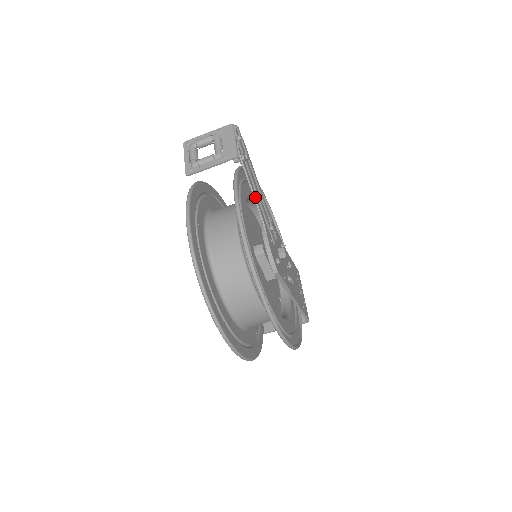
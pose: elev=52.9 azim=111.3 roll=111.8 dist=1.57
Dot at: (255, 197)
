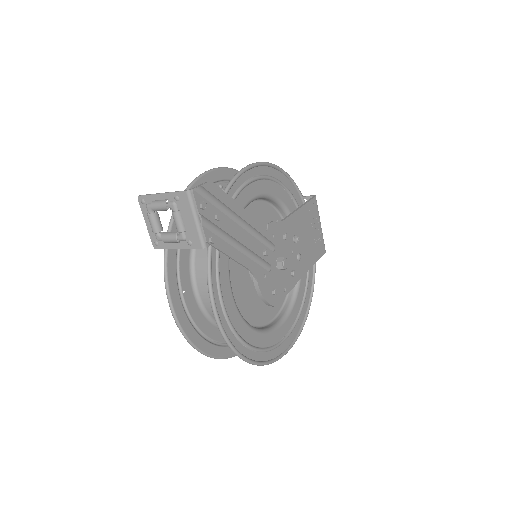
Dot at: (237, 261)
